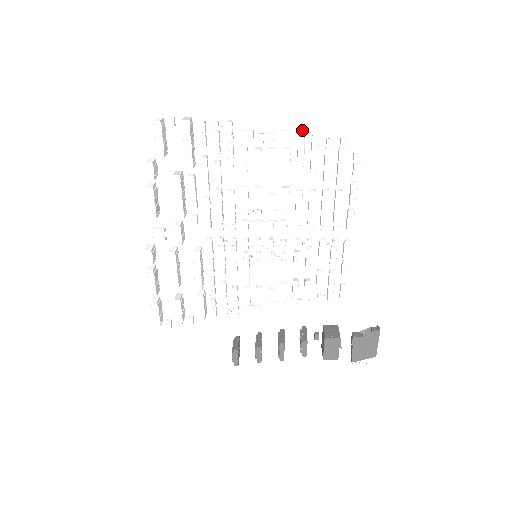
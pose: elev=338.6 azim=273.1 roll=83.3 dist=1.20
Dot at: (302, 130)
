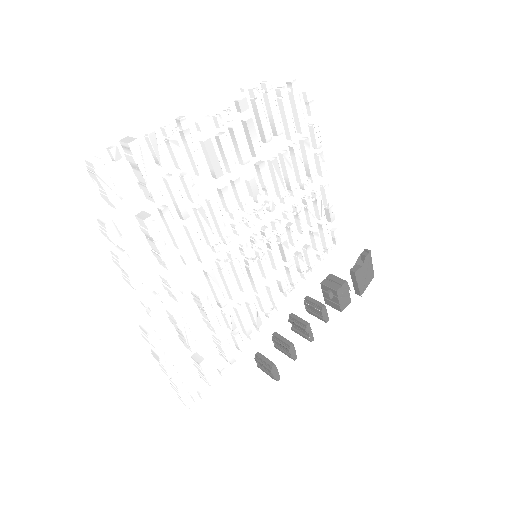
Dot at: (256, 90)
